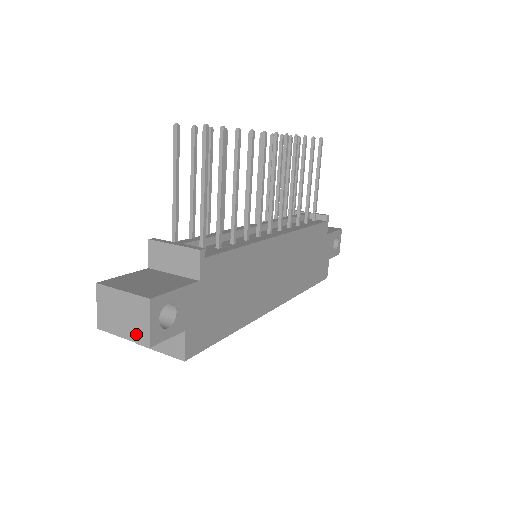
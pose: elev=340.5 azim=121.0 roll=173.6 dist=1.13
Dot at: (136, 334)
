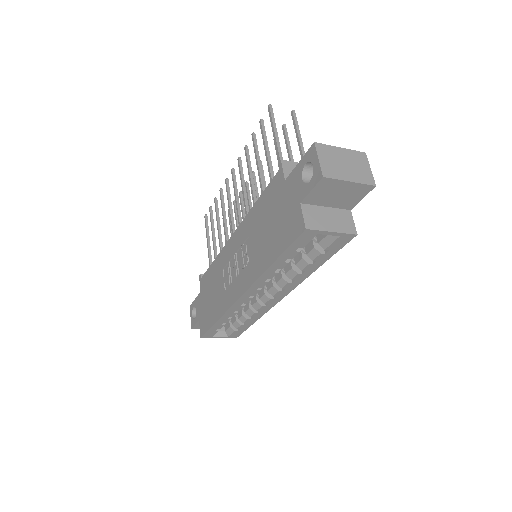
Dot at: (362, 177)
